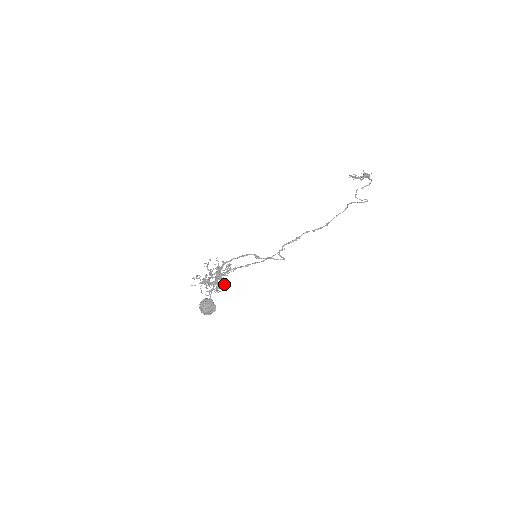
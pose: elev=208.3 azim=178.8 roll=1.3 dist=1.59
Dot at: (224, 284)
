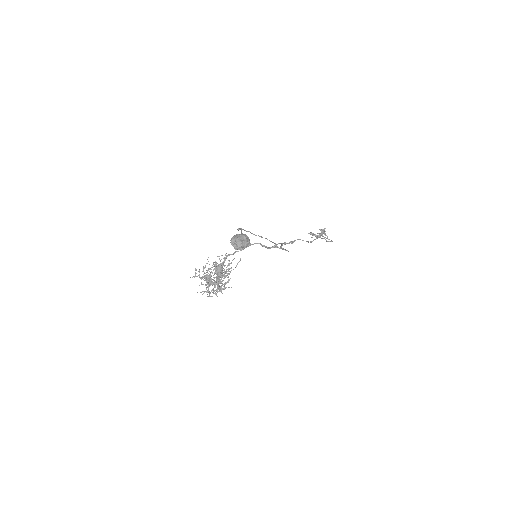
Dot at: (228, 279)
